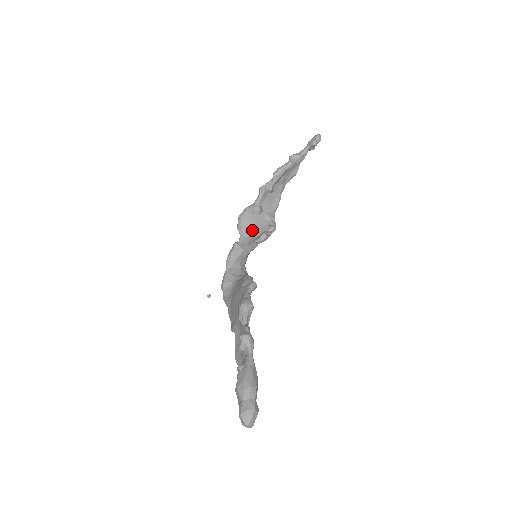
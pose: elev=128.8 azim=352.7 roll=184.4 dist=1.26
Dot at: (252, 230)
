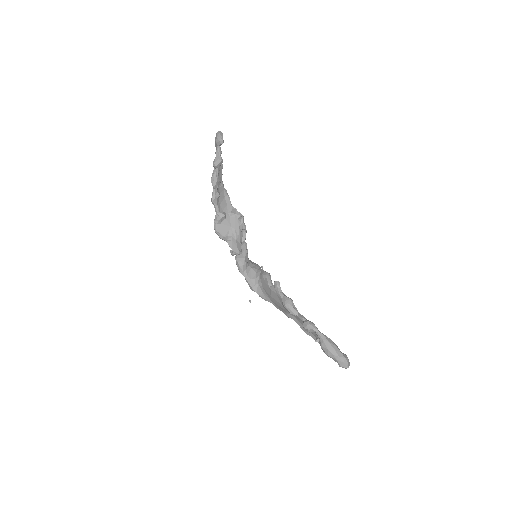
Dot at: (231, 232)
